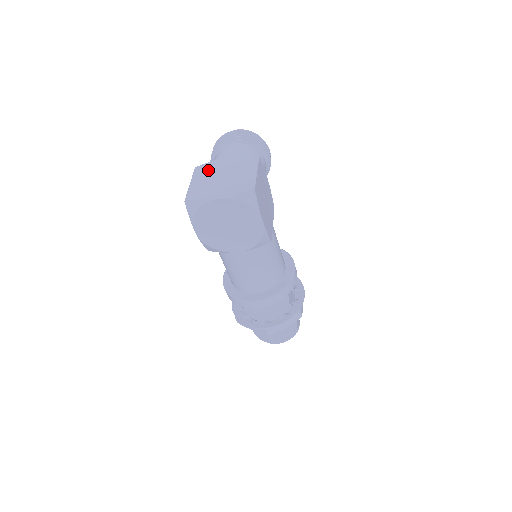
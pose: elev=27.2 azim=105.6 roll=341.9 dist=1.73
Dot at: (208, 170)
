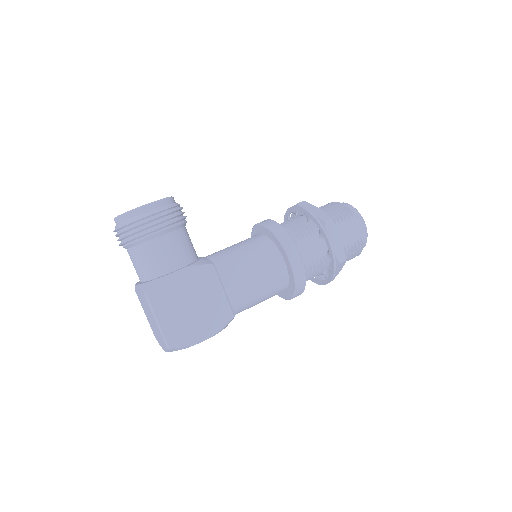
Dot at: (141, 301)
